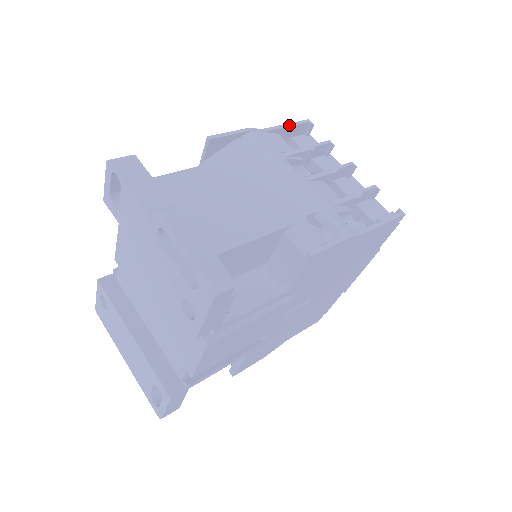
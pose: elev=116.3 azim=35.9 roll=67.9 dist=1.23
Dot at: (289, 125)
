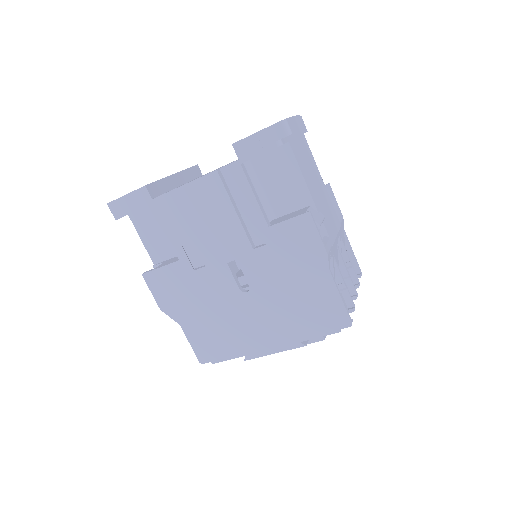
Dot at: occluded
